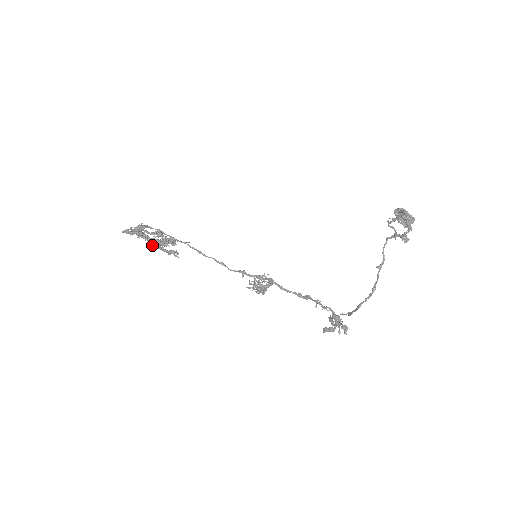
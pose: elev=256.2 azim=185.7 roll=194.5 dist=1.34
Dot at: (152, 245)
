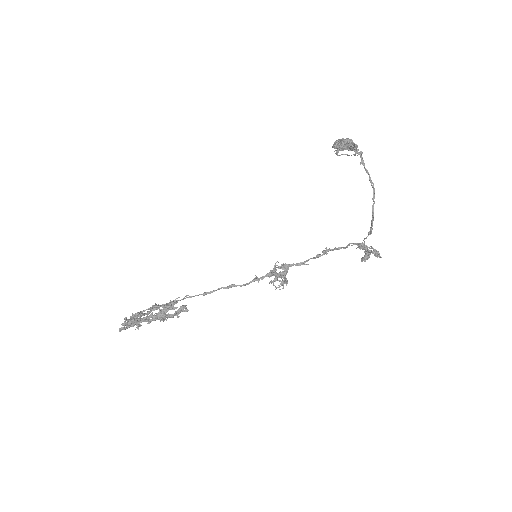
Dot at: (156, 319)
